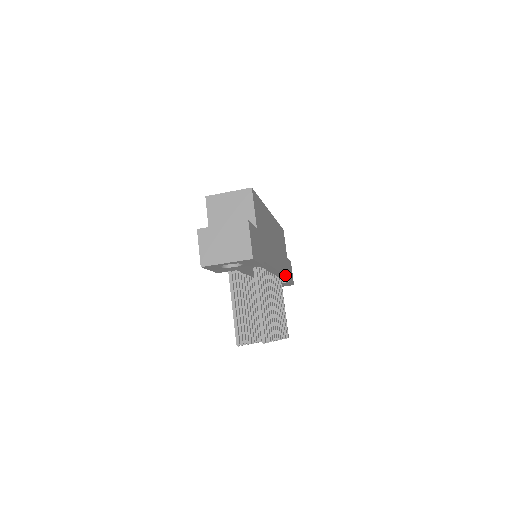
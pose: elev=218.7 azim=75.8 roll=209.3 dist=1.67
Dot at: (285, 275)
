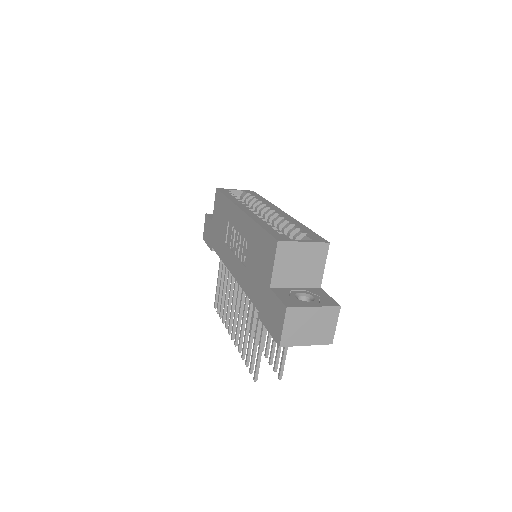
Dot at: occluded
